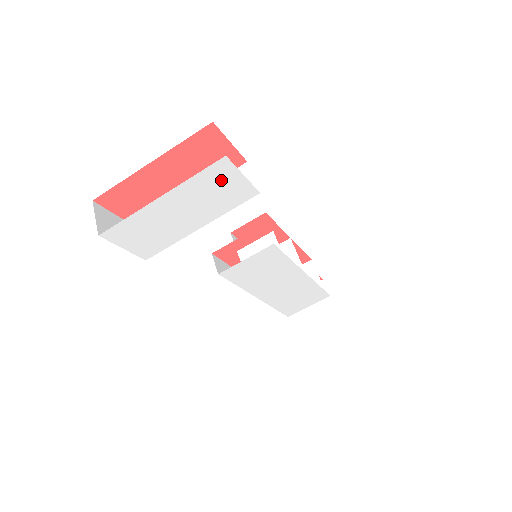
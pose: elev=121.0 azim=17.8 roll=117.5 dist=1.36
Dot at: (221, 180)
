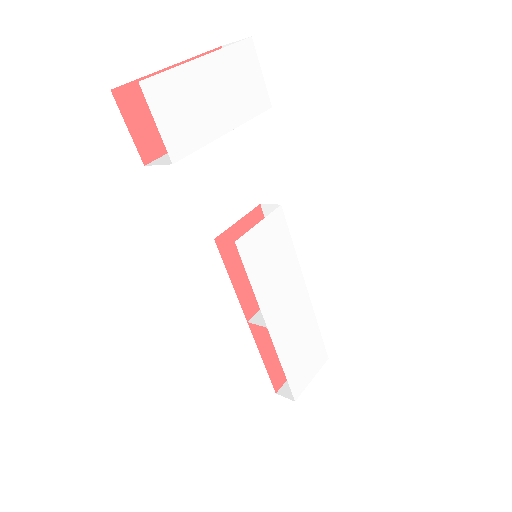
Dot at: (247, 67)
